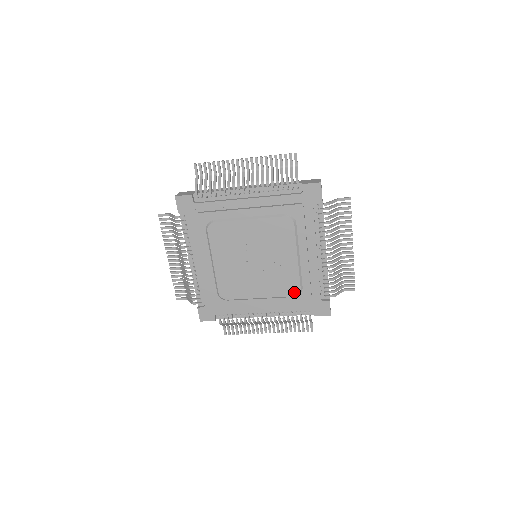
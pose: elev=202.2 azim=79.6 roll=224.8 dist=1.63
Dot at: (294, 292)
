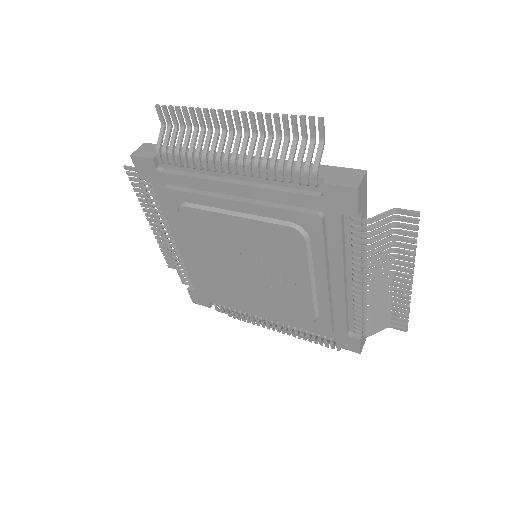
Dot at: (306, 318)
